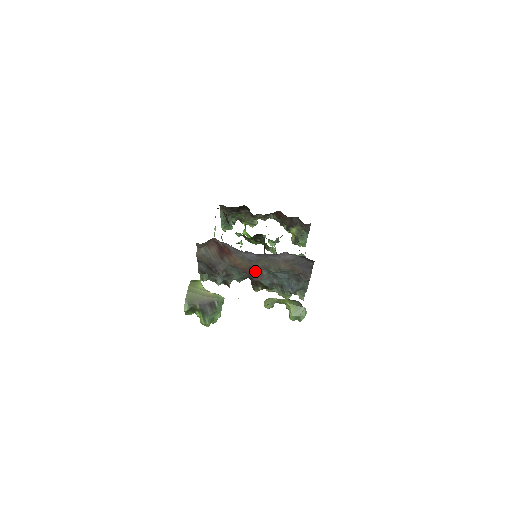
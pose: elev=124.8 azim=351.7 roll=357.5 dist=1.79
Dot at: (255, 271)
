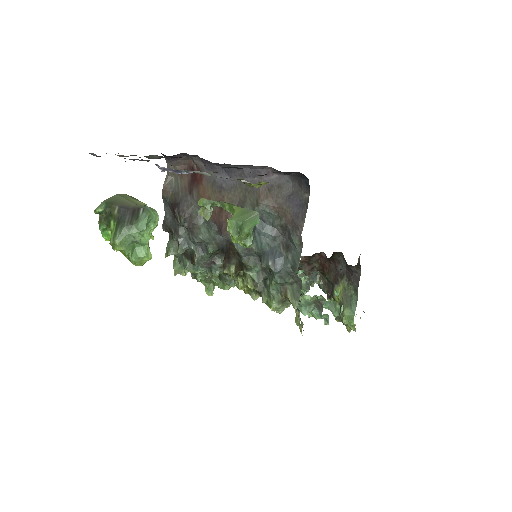
Dot at: (226, 213)
